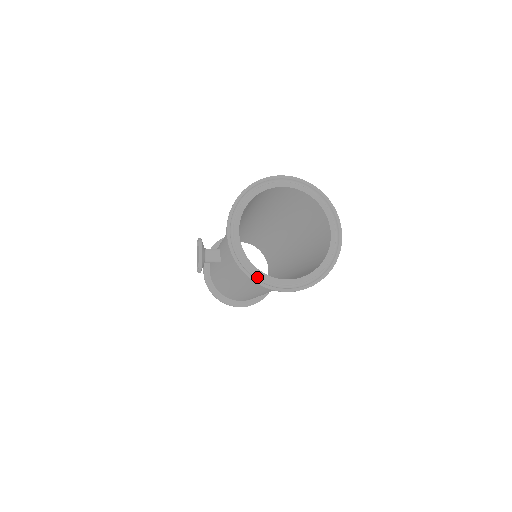
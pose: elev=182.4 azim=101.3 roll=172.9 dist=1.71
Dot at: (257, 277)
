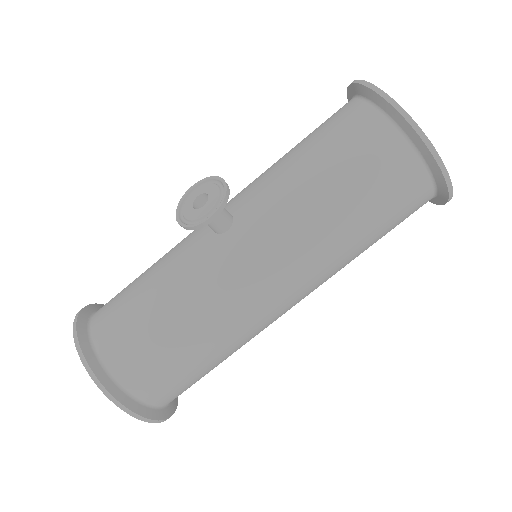
Dot at: (423, 142)
